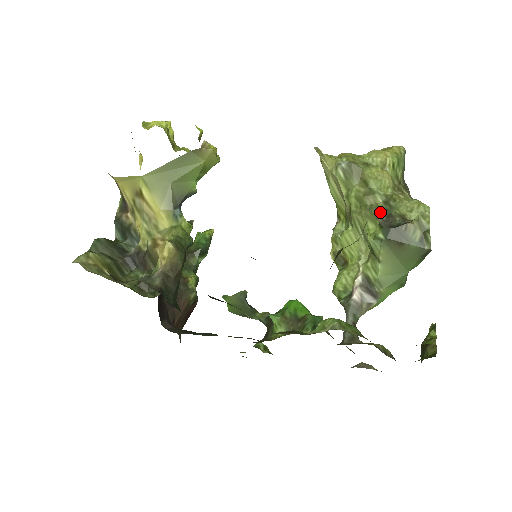
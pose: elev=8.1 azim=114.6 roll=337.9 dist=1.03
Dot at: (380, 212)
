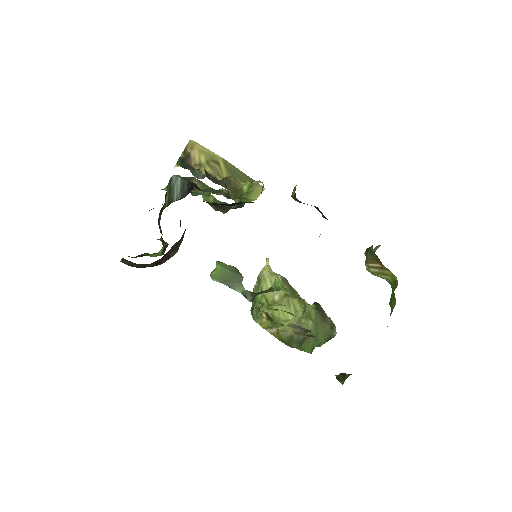
Dot at: occluded
